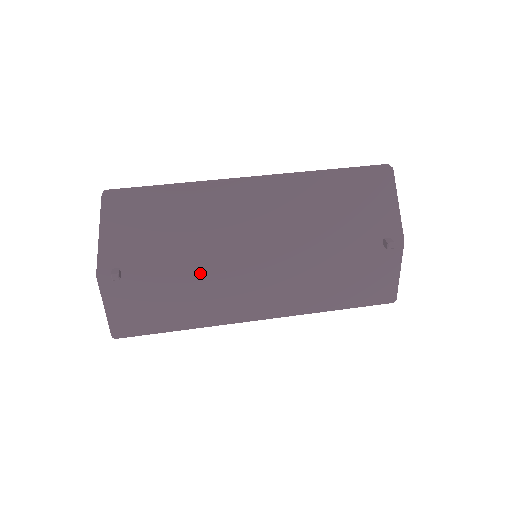
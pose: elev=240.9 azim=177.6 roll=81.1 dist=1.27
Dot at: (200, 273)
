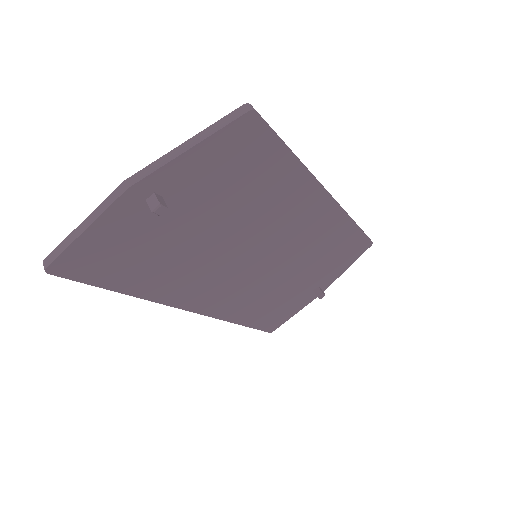
Dot at: (212, 248)
